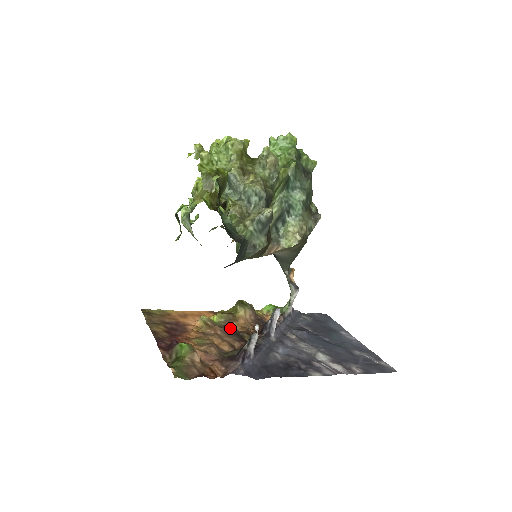
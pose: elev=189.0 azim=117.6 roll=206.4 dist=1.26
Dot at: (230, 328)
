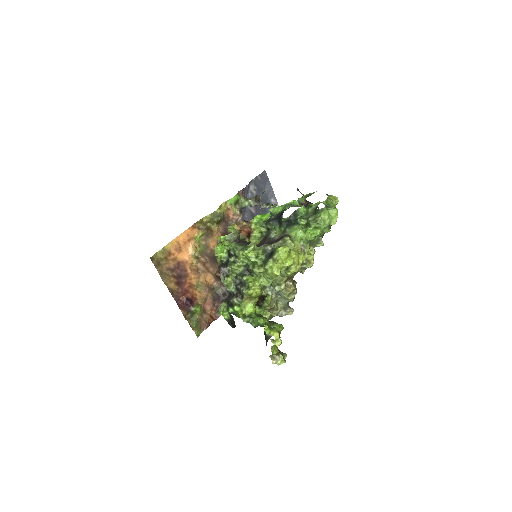
Dot at: (211, 252)
